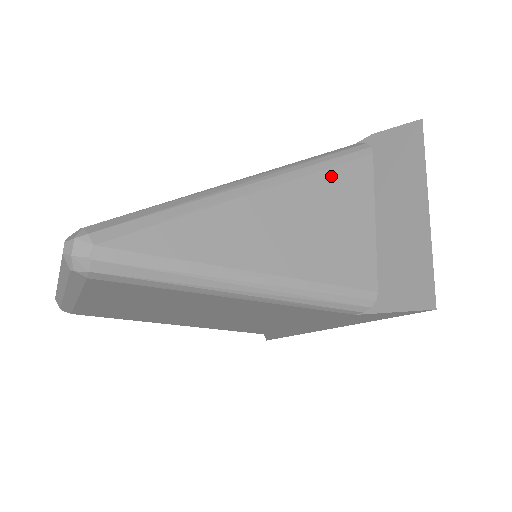
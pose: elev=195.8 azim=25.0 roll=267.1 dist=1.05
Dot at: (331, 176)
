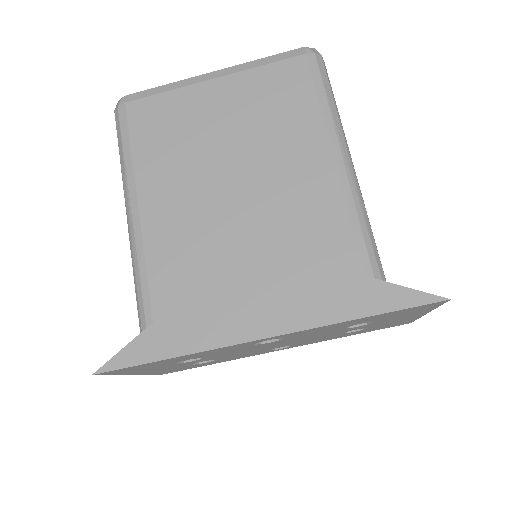
Dot at: occluded
